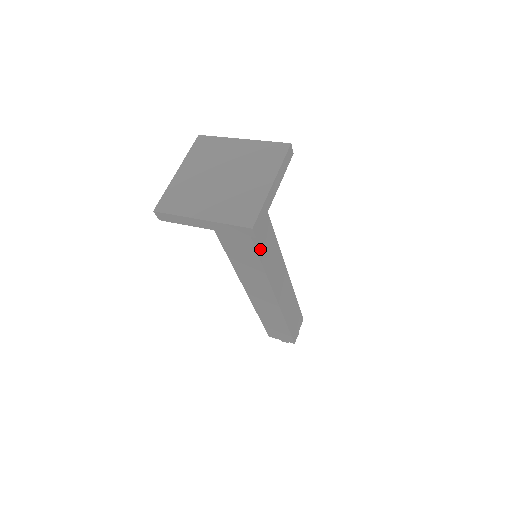
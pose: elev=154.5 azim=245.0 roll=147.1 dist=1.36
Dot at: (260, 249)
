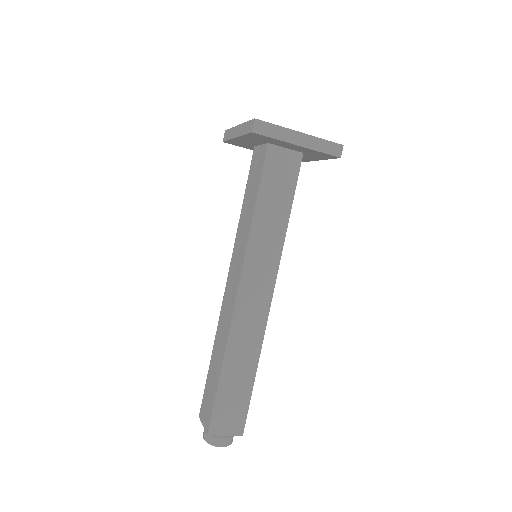
Dot at: (285, 225)
